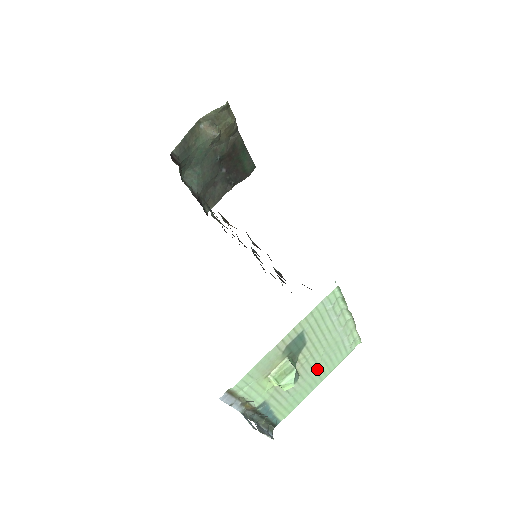
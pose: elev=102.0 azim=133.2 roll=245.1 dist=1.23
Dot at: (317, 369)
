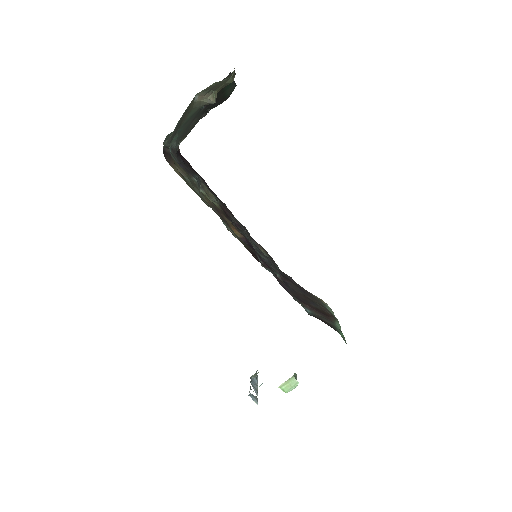
Dot at: occluded
